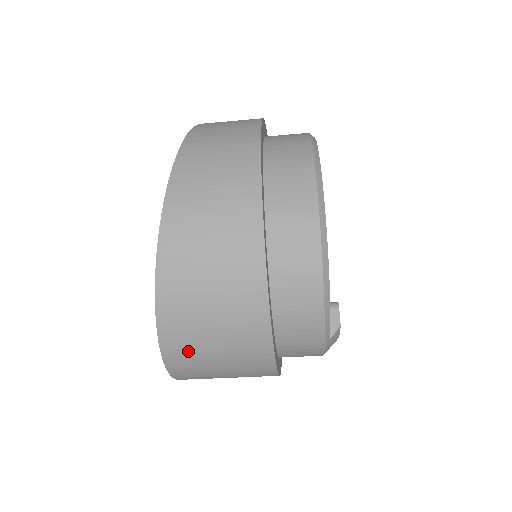
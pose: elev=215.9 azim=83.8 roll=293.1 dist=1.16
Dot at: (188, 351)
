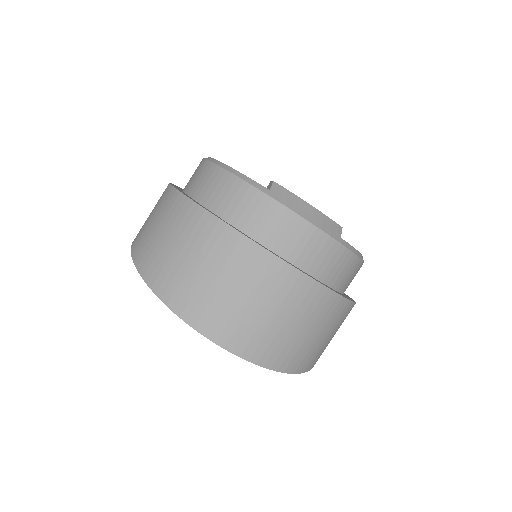
Dot at: (172, 278)
